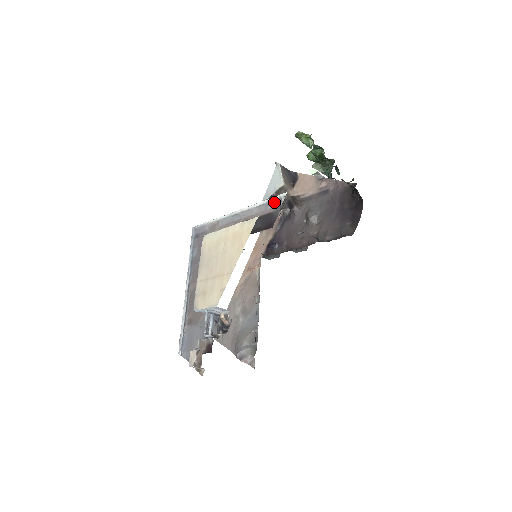
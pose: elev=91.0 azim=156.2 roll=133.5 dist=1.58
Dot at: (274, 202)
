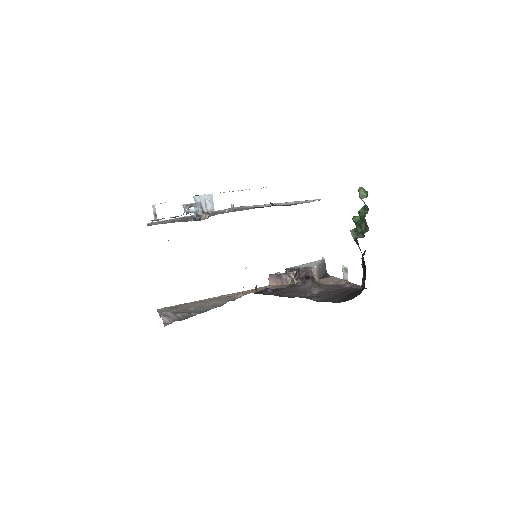
Dot at: (309, 202)
